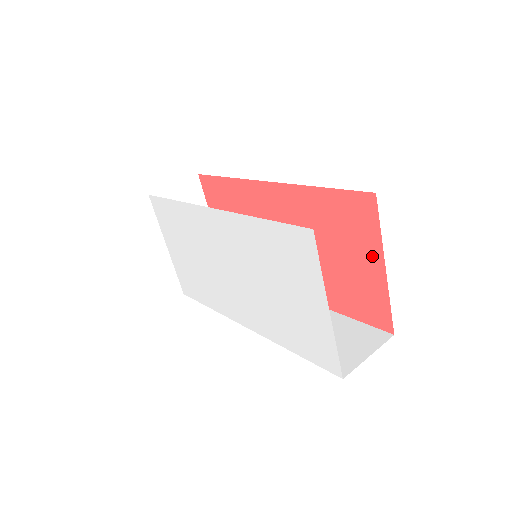
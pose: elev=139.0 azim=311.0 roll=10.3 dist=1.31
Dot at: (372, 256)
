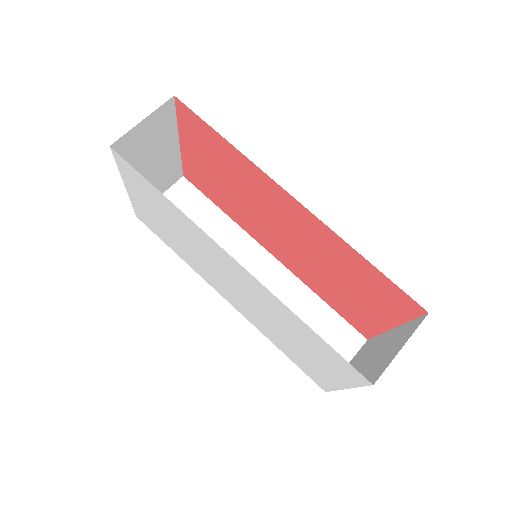
Dot at: (386, 317)
